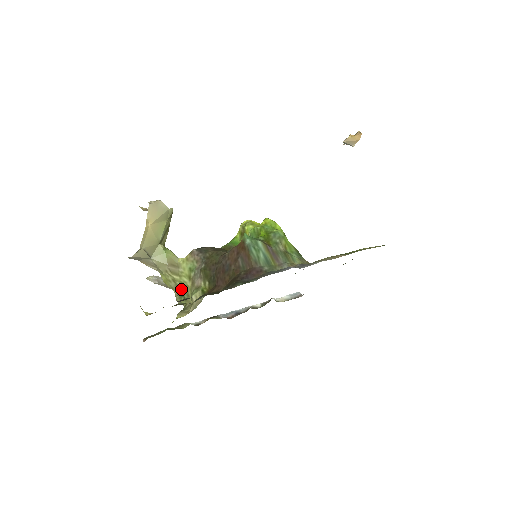
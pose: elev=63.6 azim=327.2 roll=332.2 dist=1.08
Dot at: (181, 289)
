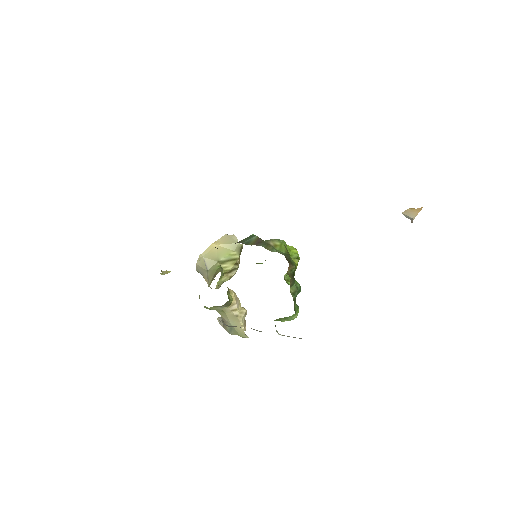
Dot at: occluded
